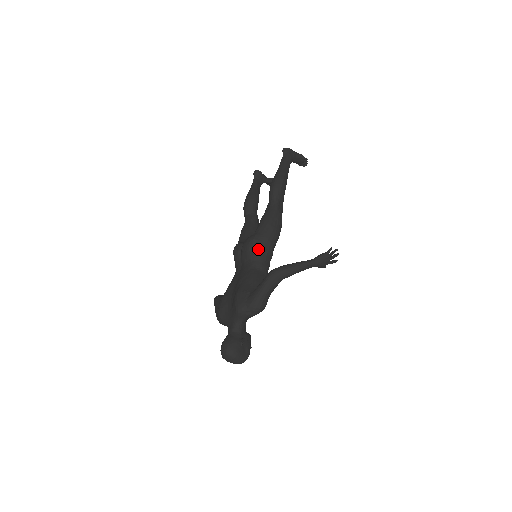
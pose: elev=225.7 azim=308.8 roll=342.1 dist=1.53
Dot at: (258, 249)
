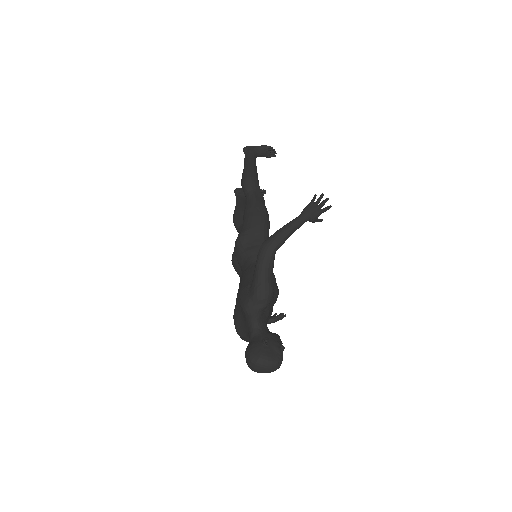
Dot at: (248, 244)
